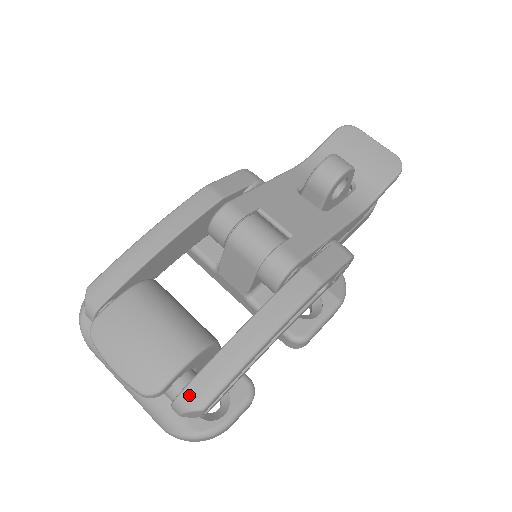
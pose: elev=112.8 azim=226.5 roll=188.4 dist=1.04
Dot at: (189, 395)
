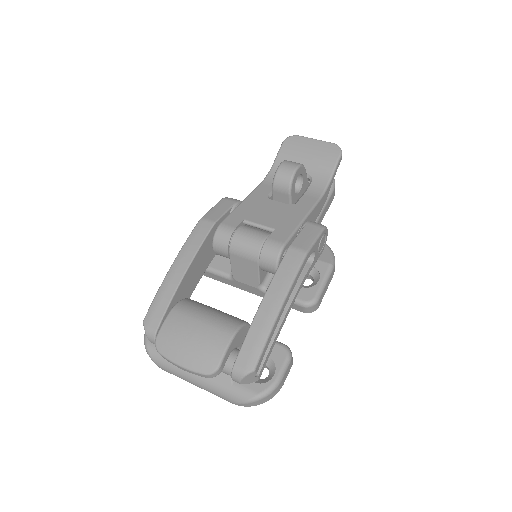
Dot at: (240, 364)
